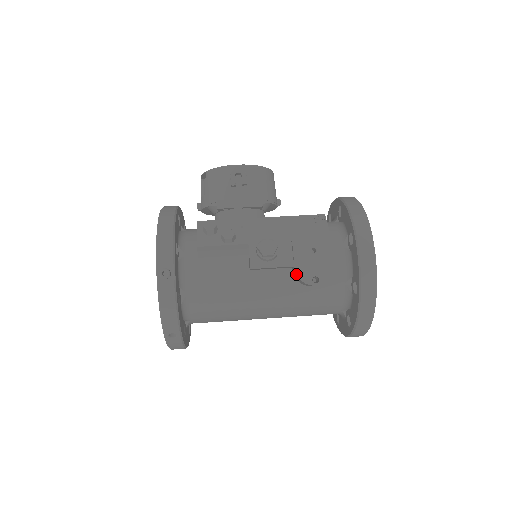
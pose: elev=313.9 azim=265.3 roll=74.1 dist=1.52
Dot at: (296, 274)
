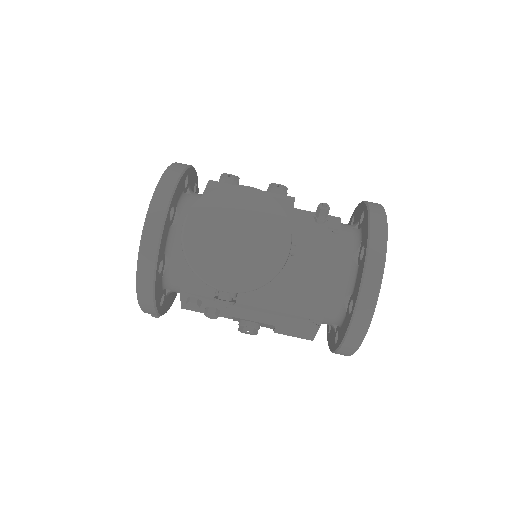
Dot at: occluded
